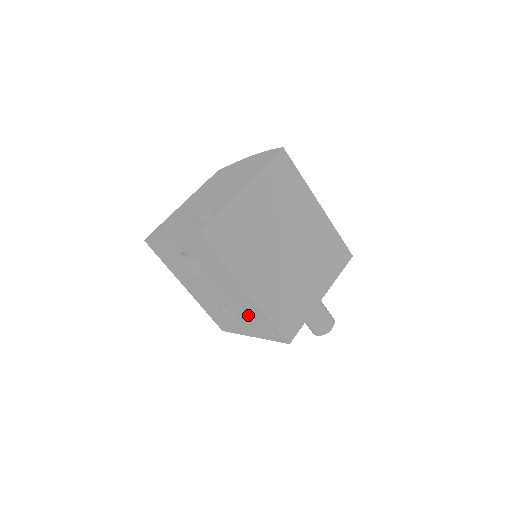
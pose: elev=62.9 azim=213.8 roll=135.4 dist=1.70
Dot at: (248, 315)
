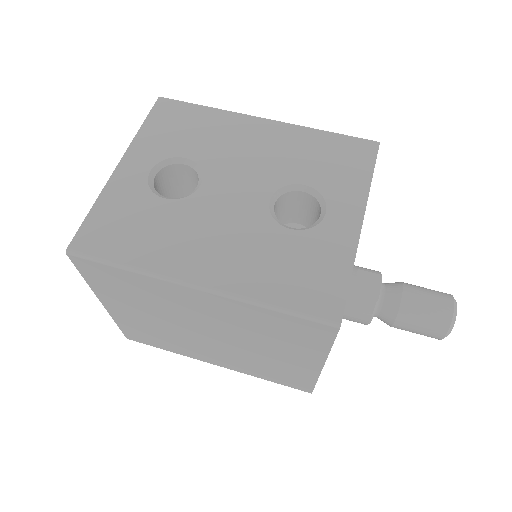
Dot at: (307, 167)
